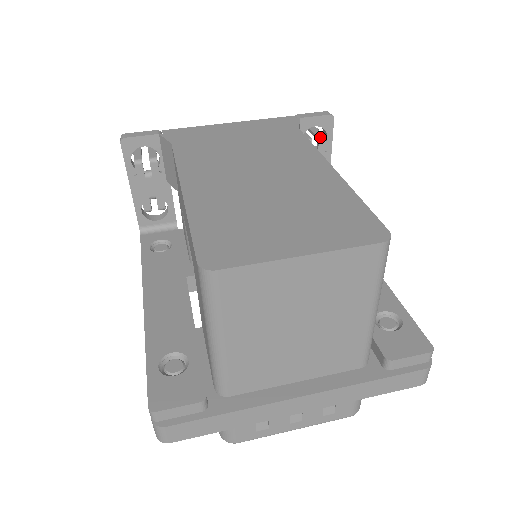
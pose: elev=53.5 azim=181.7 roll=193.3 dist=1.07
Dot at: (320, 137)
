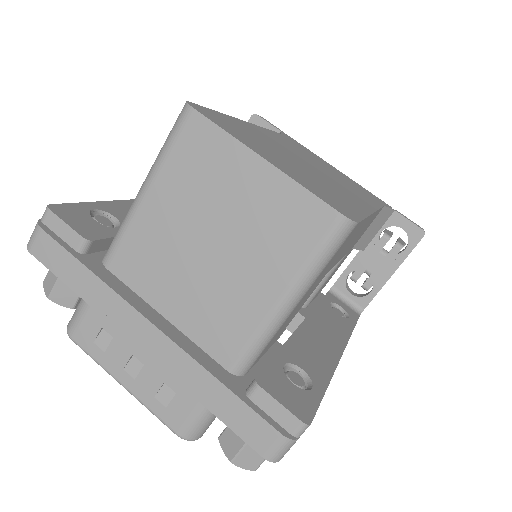
Dot at: (400, 242)
